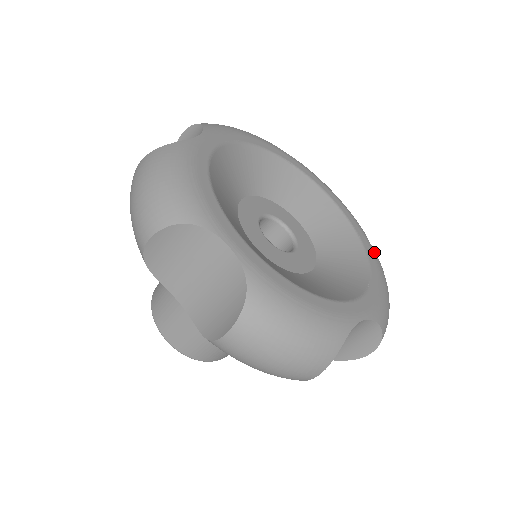
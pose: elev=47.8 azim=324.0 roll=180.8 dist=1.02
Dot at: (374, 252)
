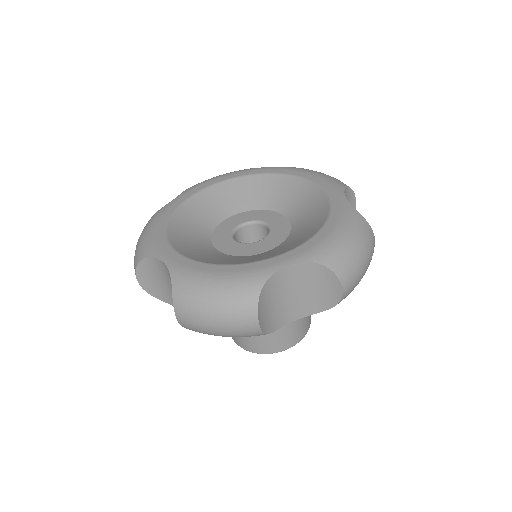
Dot at: (346, 202)
